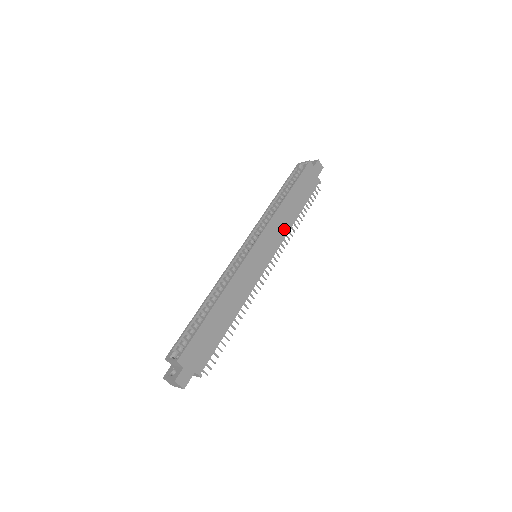
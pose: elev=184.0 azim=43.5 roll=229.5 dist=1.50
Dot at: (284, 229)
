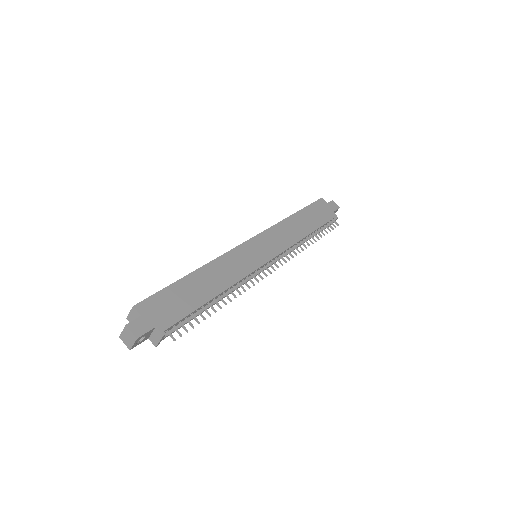
Dot at: (290, 239)
